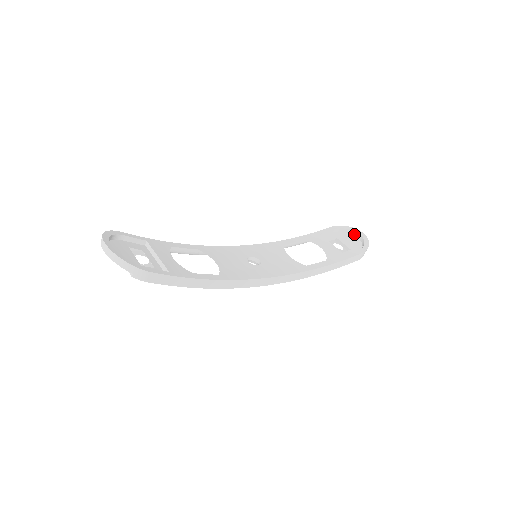
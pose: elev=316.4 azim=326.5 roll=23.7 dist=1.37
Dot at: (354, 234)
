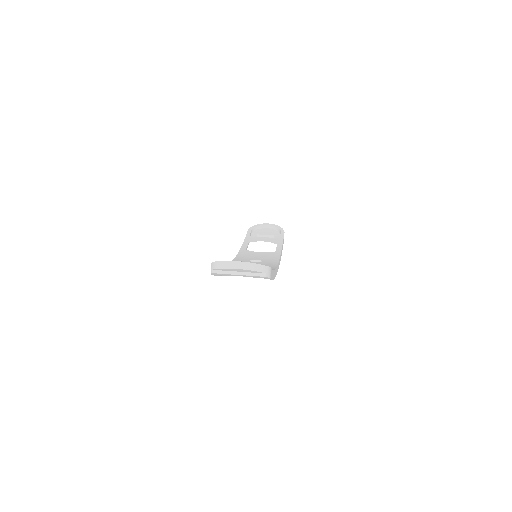
Dot at: (263, 227)
